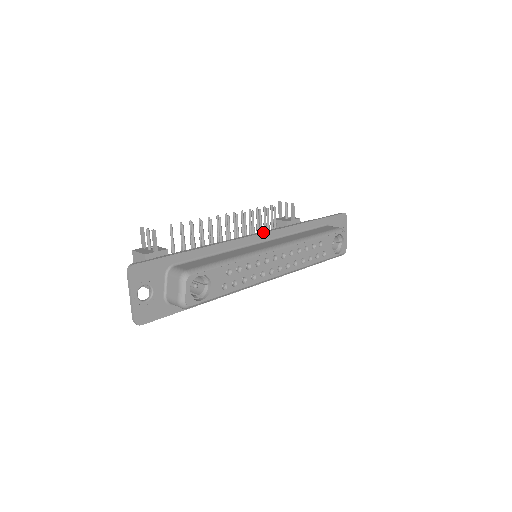
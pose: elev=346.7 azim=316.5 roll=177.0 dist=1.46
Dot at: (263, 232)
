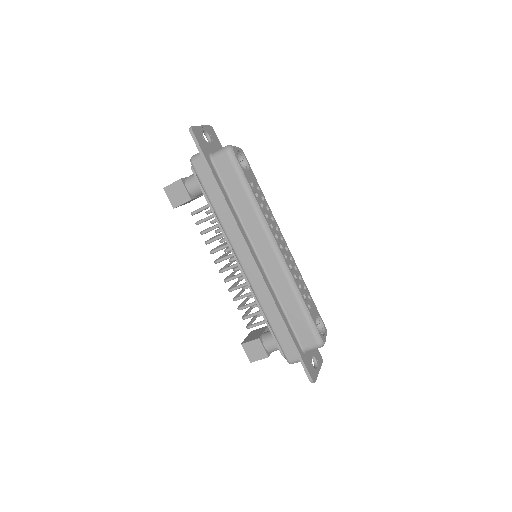
Dot at: occluded
